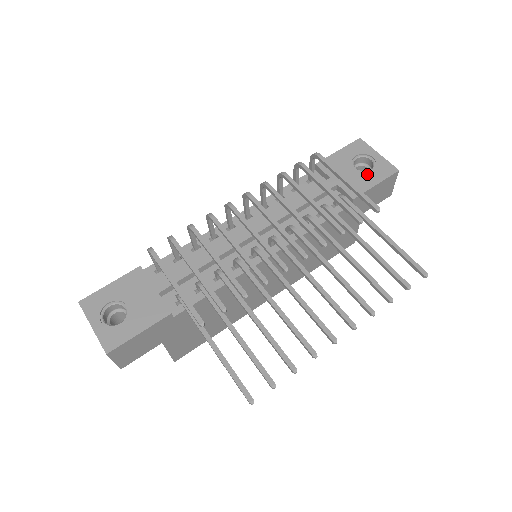
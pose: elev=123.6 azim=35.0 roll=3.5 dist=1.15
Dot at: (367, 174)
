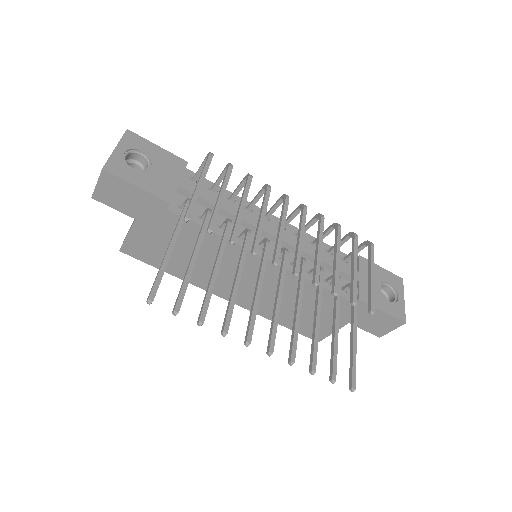
Dot at: (384, 299)
